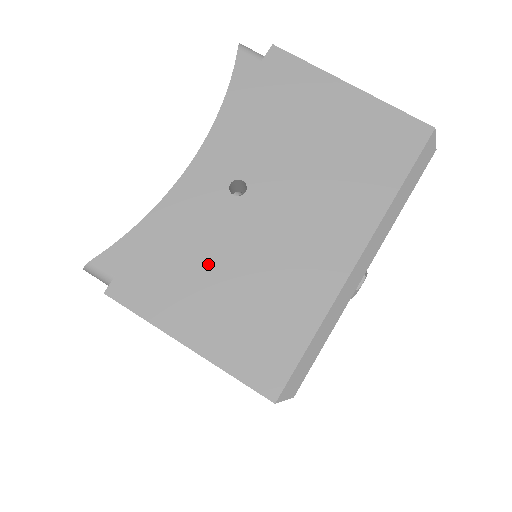
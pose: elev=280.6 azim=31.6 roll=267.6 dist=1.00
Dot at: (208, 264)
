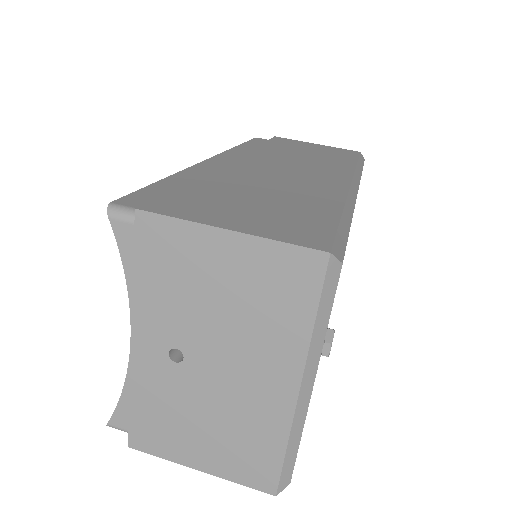
Dot at: (184, 417)
